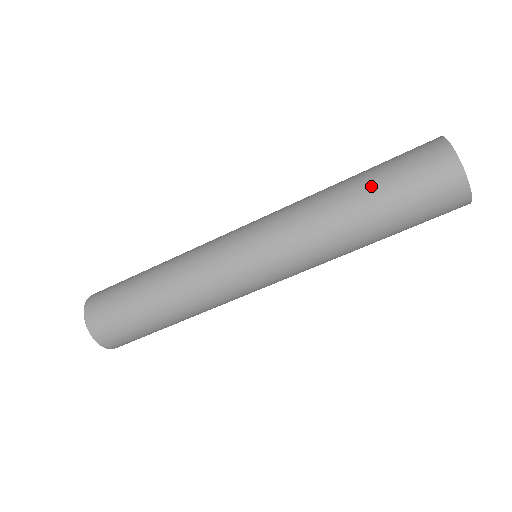
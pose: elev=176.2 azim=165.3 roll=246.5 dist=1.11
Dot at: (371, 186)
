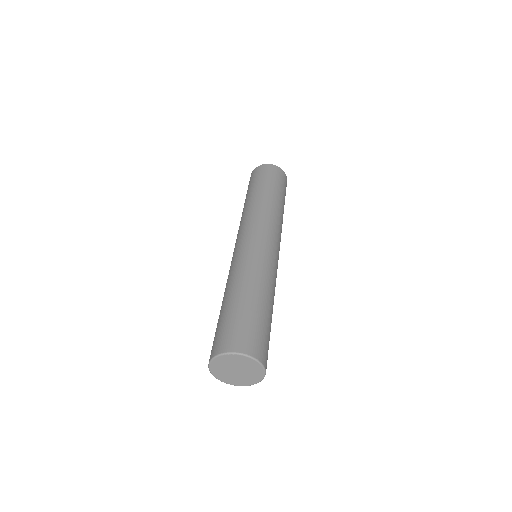
Dot at: (259, 188)
